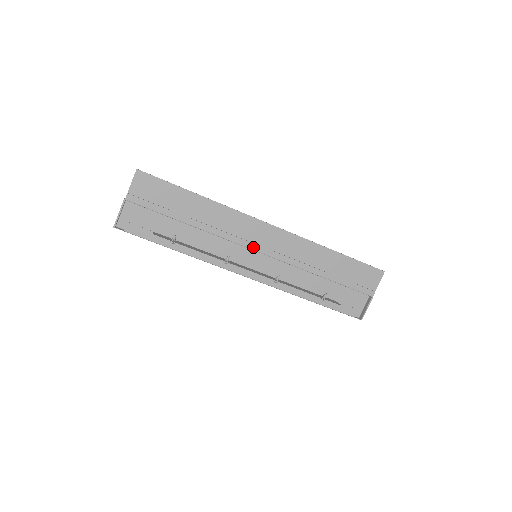
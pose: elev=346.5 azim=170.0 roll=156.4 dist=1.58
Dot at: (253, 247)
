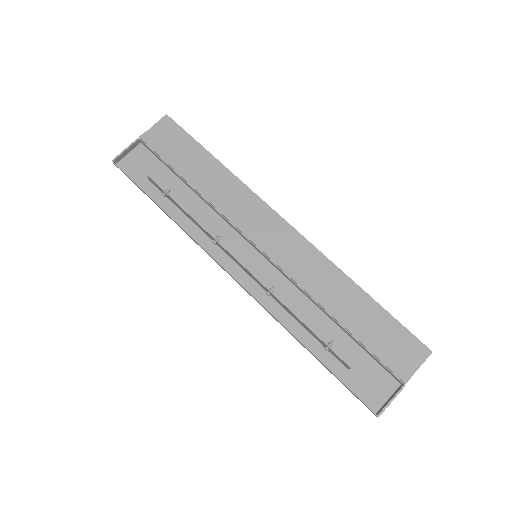
Dot at: (256, 241)
